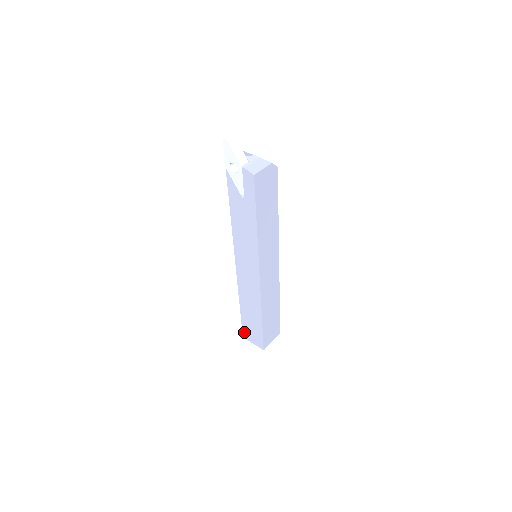
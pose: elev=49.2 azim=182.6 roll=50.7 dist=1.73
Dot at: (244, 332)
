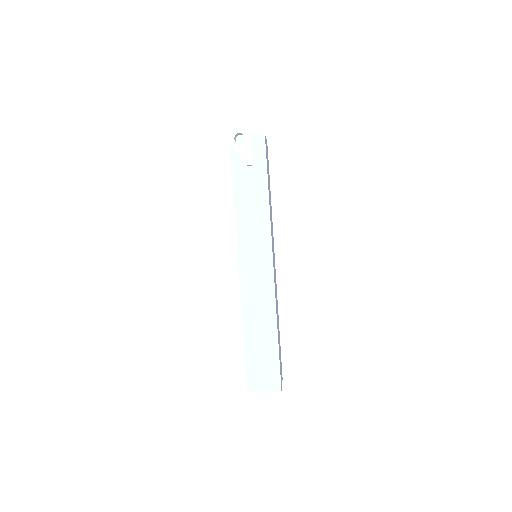
Dot at: (249, 381)
